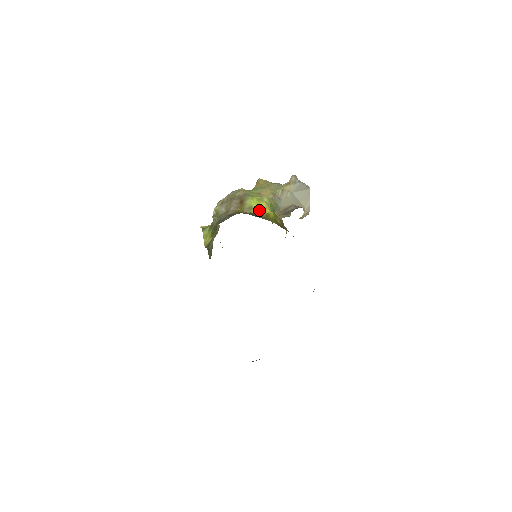
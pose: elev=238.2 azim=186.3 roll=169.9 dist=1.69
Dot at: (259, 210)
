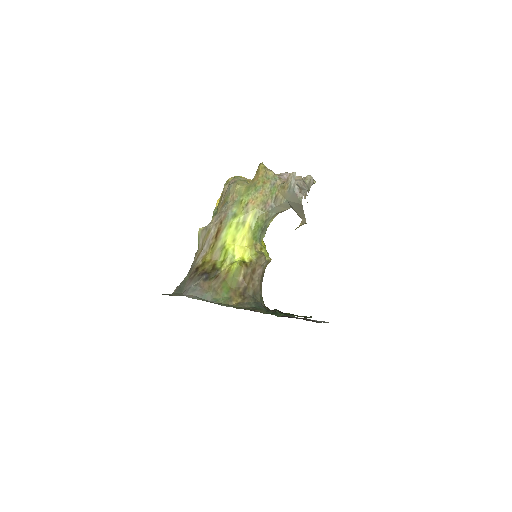
Dot at: (228, 254)
